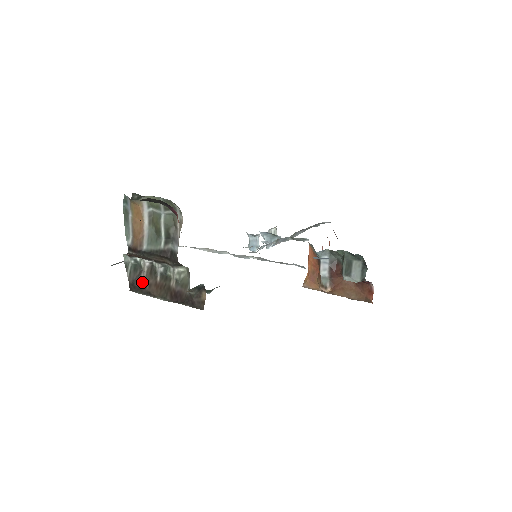
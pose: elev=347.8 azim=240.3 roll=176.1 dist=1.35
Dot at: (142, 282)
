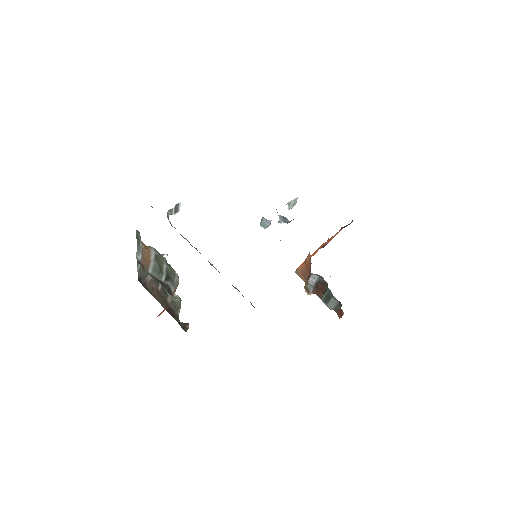
Dot at: (147, 282)
